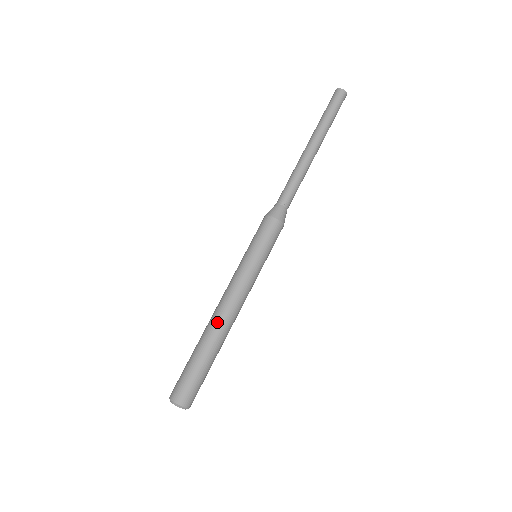
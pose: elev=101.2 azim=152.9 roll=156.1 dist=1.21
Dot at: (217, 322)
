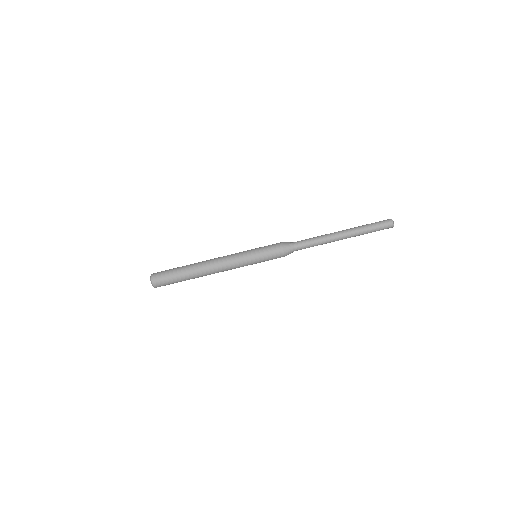
Dot at: (205, 268)
